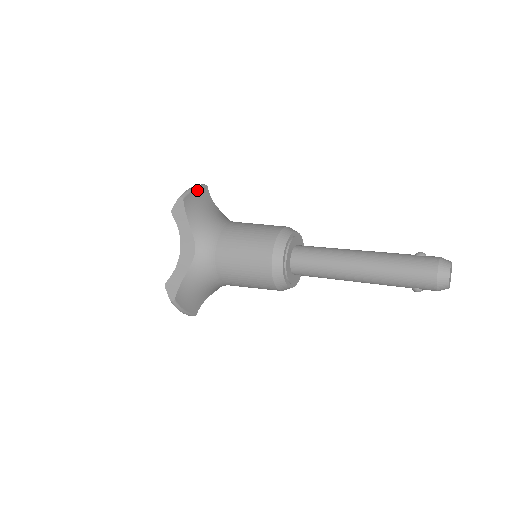
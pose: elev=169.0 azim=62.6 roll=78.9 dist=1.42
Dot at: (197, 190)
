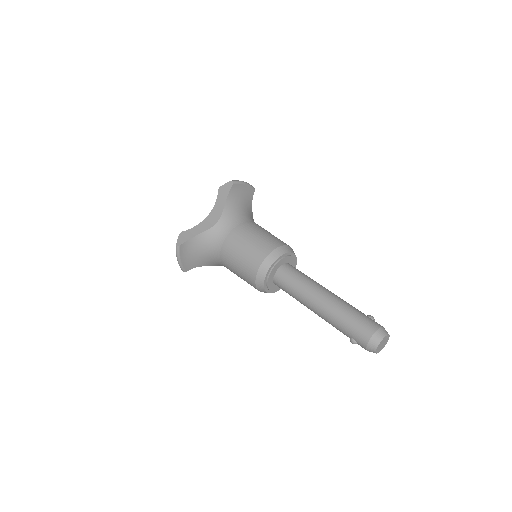
Dot at: (246, 186)
